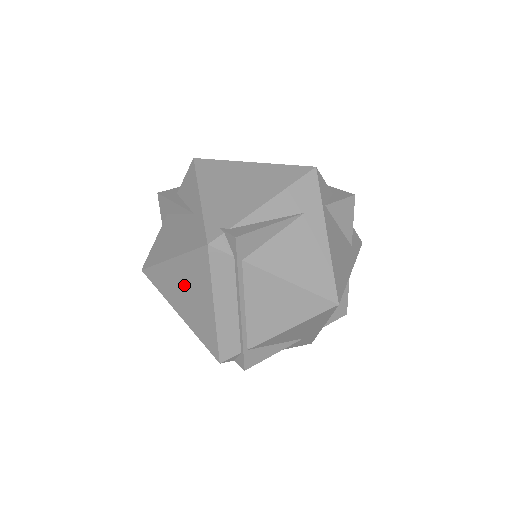
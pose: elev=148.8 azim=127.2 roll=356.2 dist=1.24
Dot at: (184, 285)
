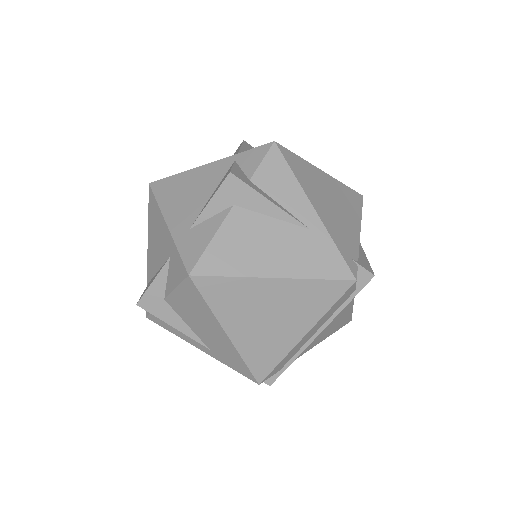
Dot at: (273, 308)
